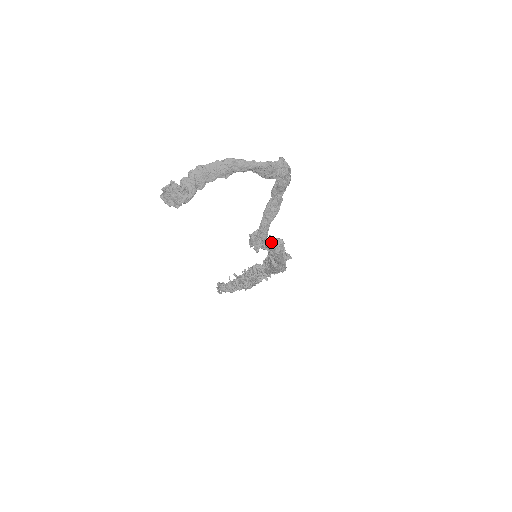
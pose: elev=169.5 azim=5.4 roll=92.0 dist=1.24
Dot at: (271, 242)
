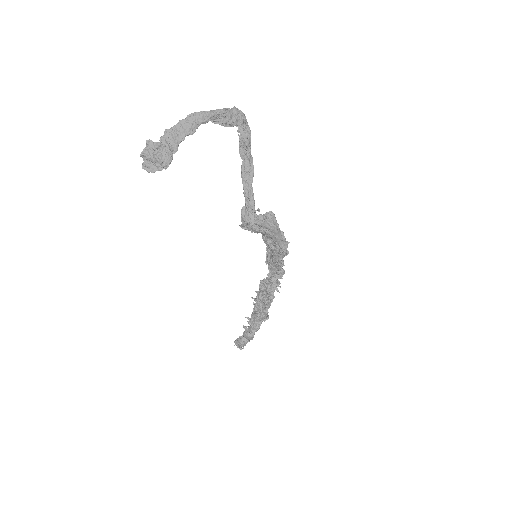
Dot at: (262, 217)
